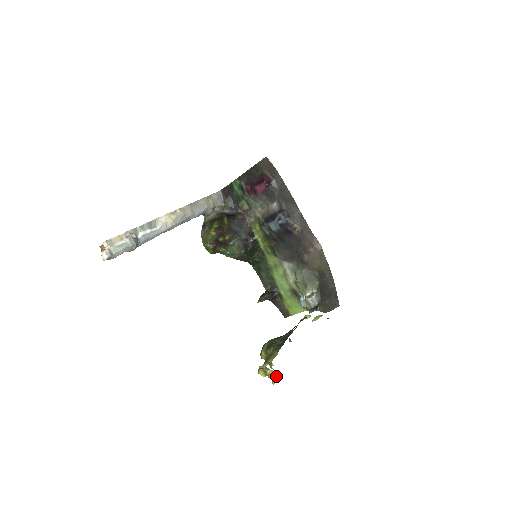
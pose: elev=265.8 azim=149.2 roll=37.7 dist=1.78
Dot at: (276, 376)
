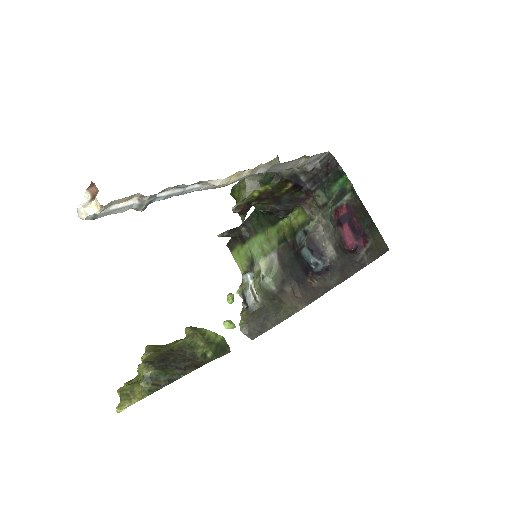
Dot at: occluded
